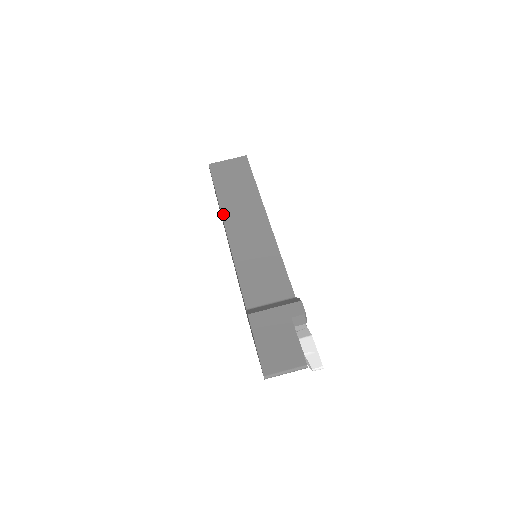
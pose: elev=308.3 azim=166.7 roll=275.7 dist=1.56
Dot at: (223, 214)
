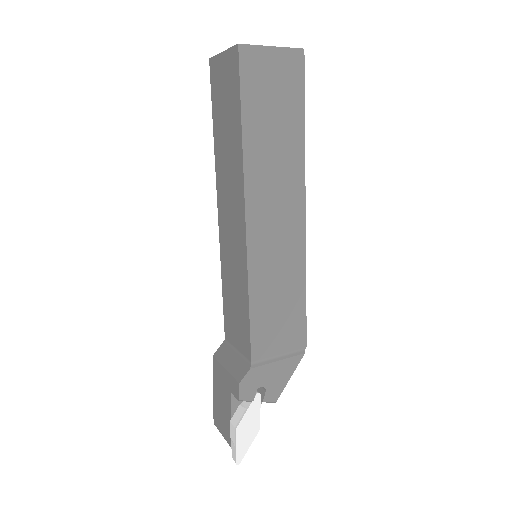
Dot at: (217, 184)
